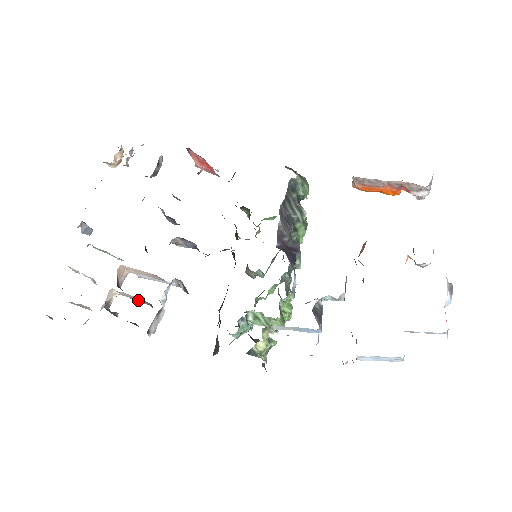
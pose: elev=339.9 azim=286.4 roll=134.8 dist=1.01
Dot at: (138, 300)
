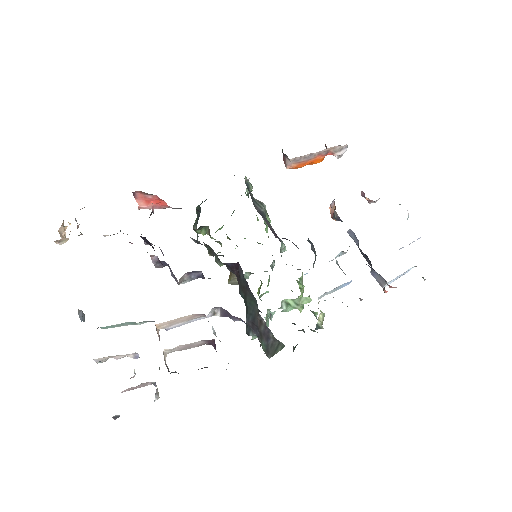
Dot at: (191, 347)
